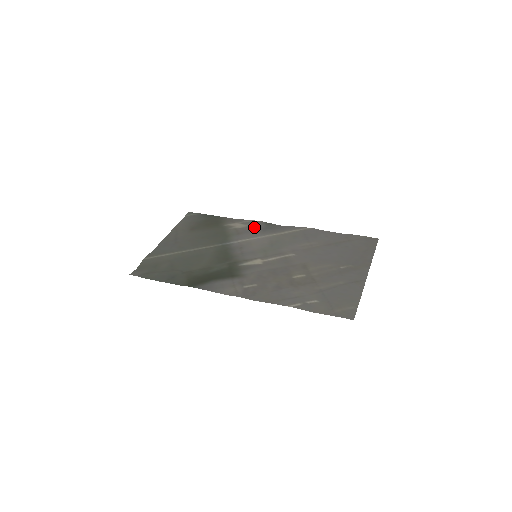
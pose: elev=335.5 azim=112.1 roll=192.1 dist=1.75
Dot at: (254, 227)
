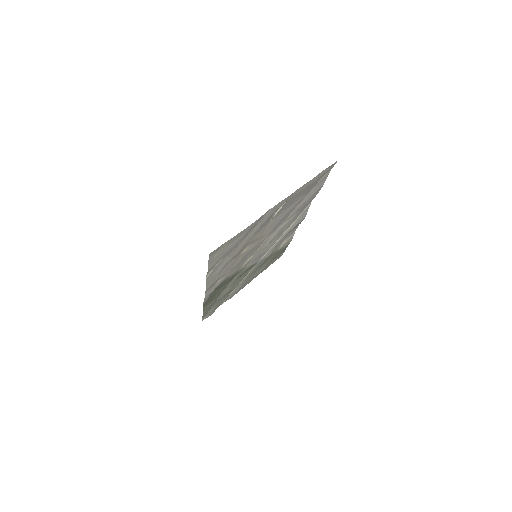
Dot at: (288, 235)
